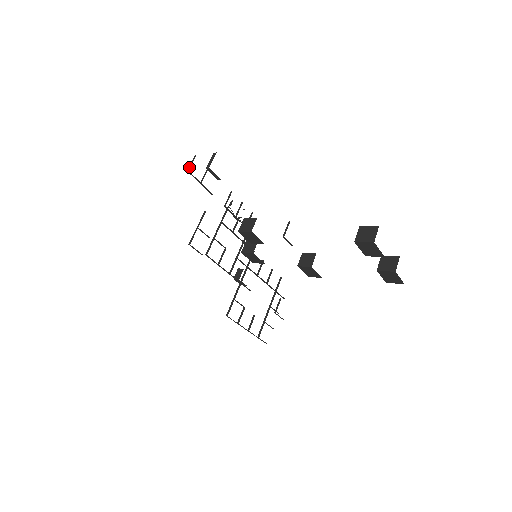
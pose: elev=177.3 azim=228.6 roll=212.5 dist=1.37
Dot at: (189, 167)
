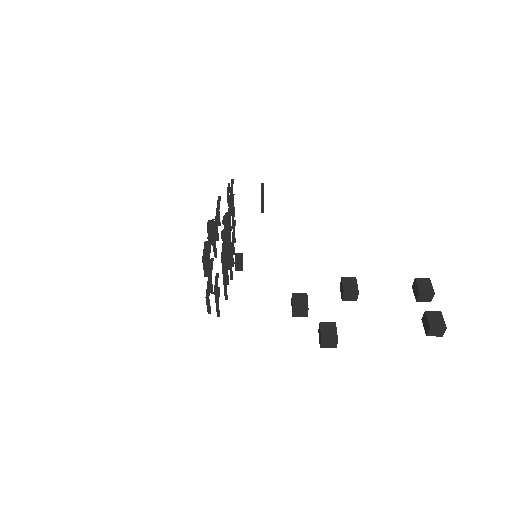
Dot at: (209, 311)
